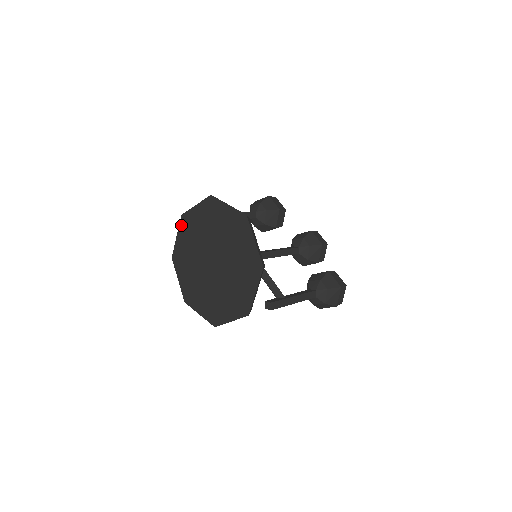
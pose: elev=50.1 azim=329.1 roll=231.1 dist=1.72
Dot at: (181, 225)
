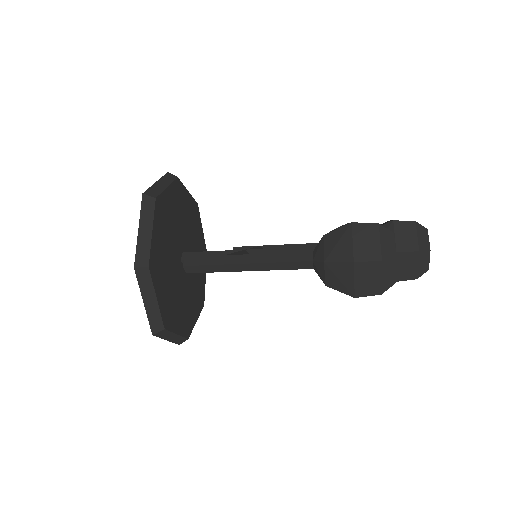
Dot at: occluded
